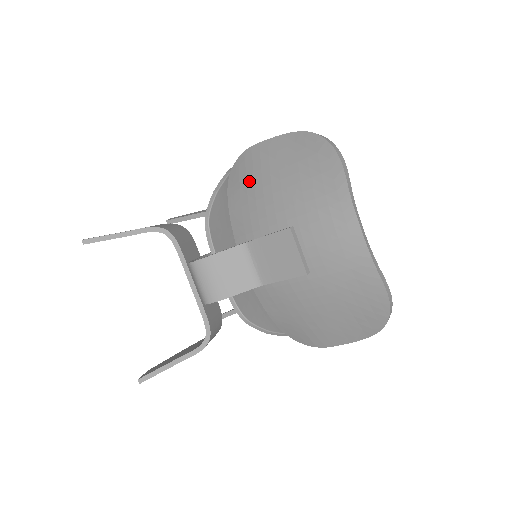
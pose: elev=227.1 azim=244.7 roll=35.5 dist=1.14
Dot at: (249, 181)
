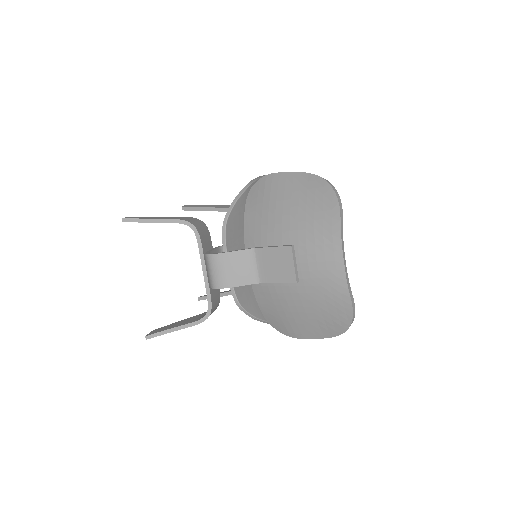
Dot at: (265, 200)
